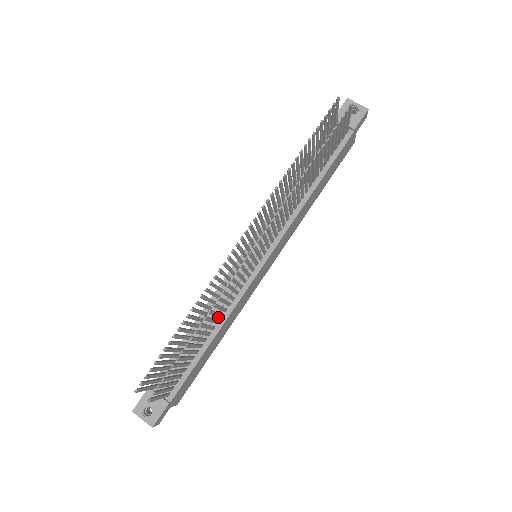
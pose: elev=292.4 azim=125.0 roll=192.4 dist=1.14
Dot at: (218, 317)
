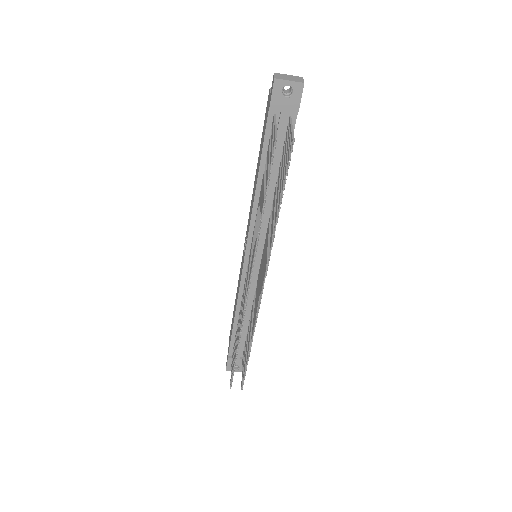
Dot at: (251, 307)
